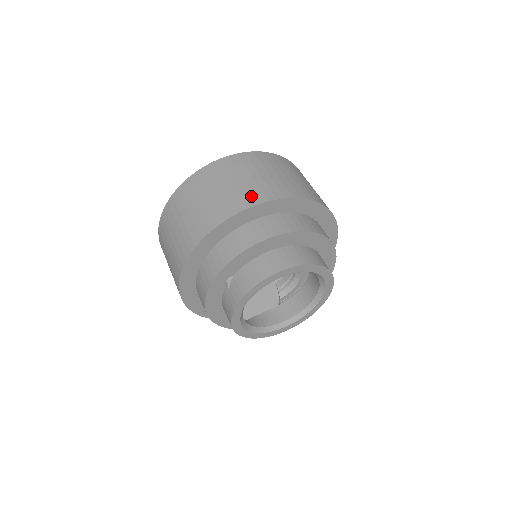
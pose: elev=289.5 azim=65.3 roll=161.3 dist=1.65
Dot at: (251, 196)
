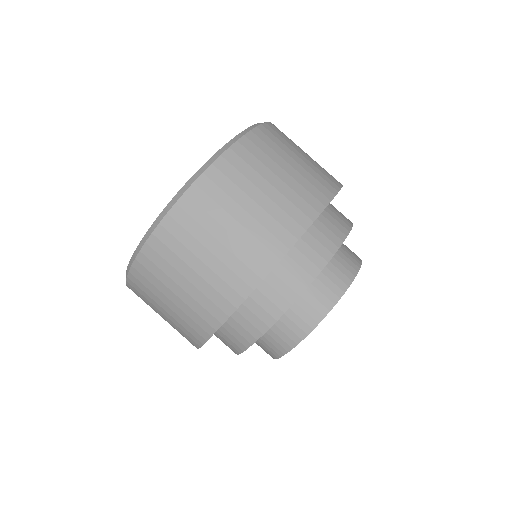
Dot at: (229, 290)
